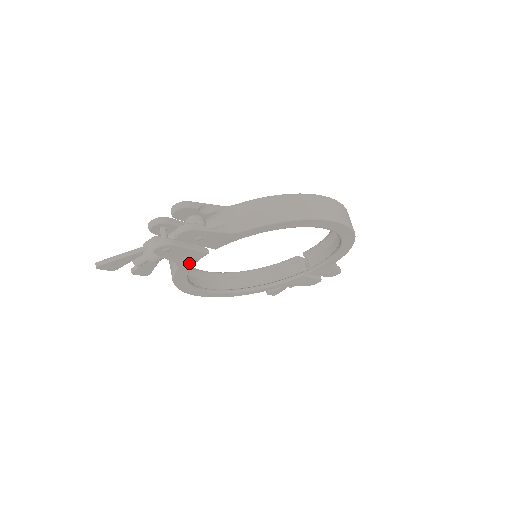
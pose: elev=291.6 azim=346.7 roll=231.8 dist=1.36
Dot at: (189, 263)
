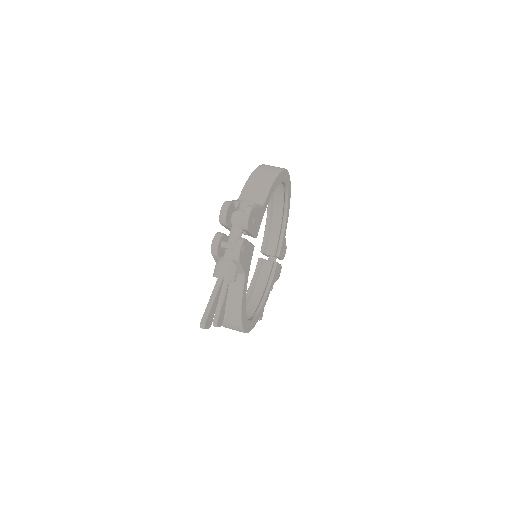
Dot at: (248, 269)
